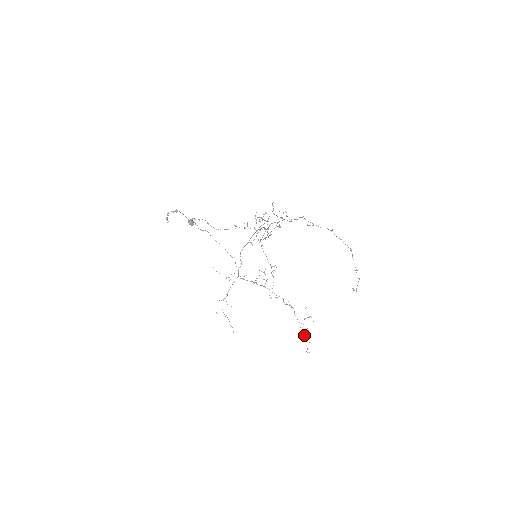
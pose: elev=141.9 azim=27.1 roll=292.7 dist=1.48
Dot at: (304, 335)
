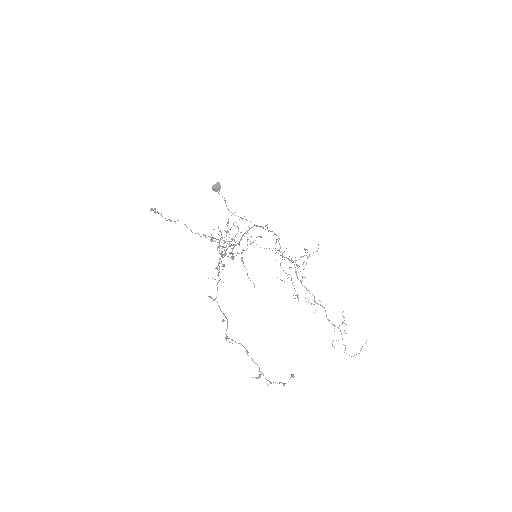
Dot at: (332, 345)
